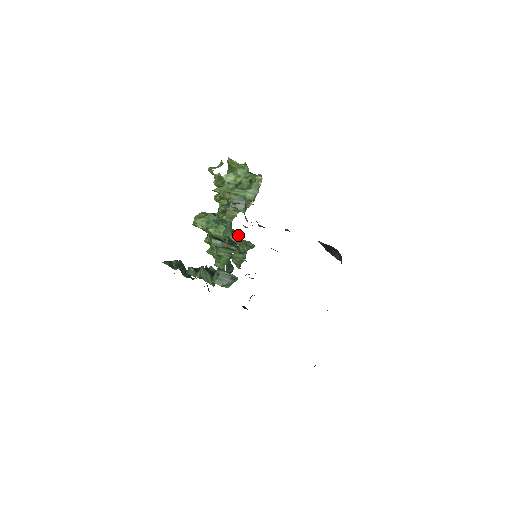
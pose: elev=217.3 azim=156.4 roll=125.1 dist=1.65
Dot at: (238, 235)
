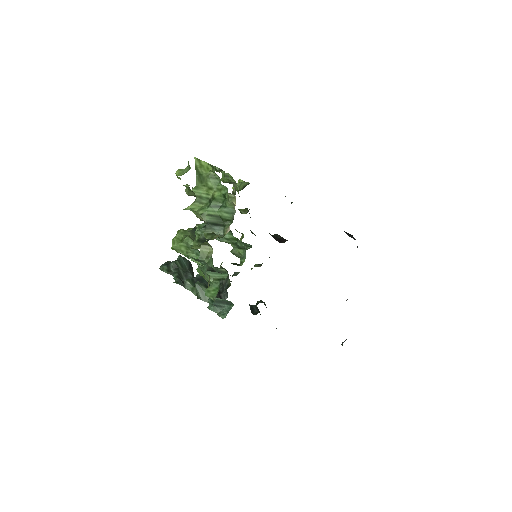
Dot at: (232, 233)
